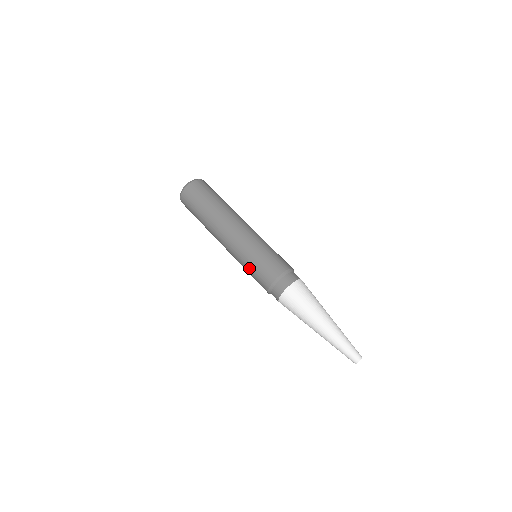
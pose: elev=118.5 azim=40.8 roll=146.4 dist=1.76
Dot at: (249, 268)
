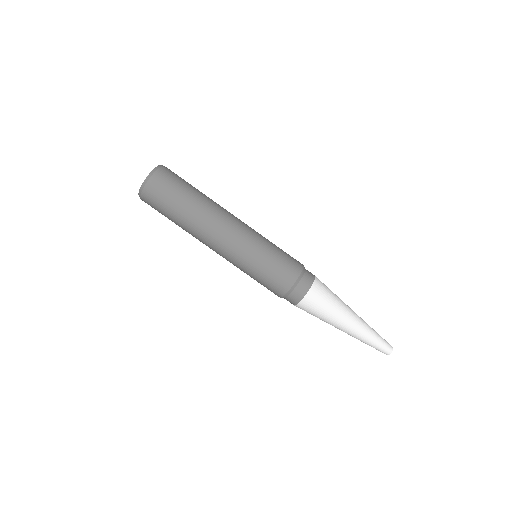
Dot at: (253, 277)
